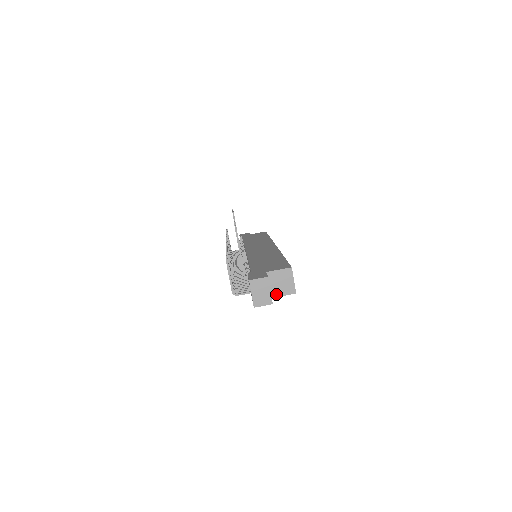
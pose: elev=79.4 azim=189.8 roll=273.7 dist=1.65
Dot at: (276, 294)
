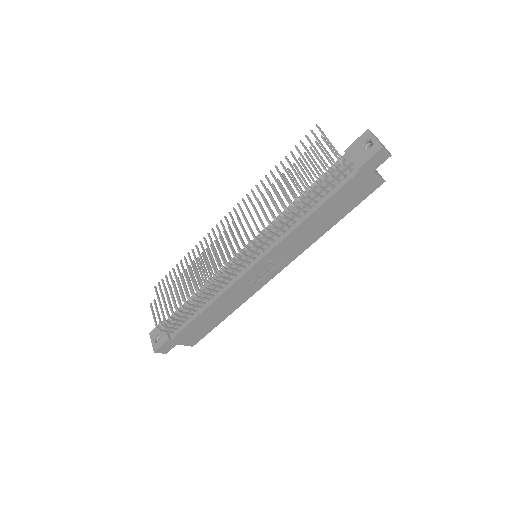
Dot at: (375, 172)
